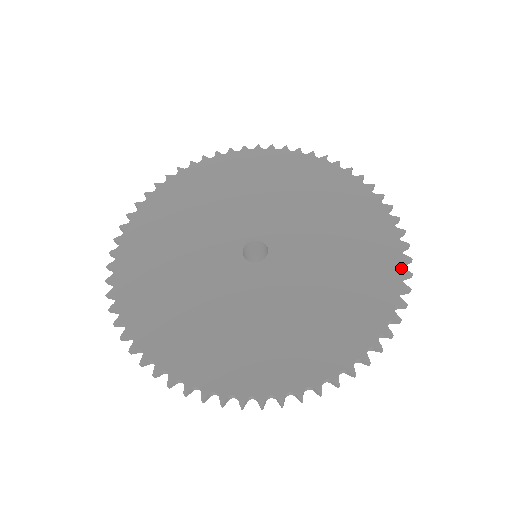
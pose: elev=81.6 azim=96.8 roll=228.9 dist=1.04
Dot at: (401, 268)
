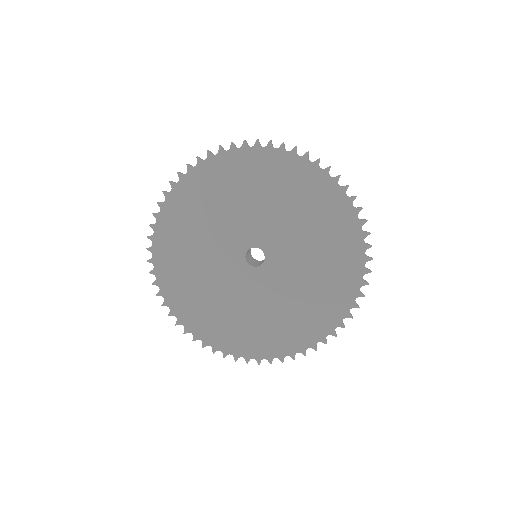
Dot at: (324, 337)
